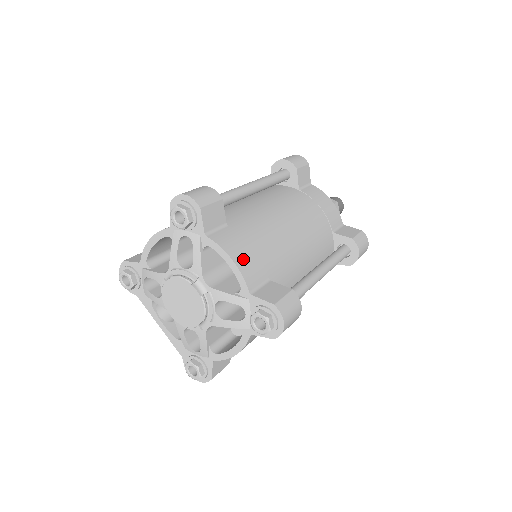
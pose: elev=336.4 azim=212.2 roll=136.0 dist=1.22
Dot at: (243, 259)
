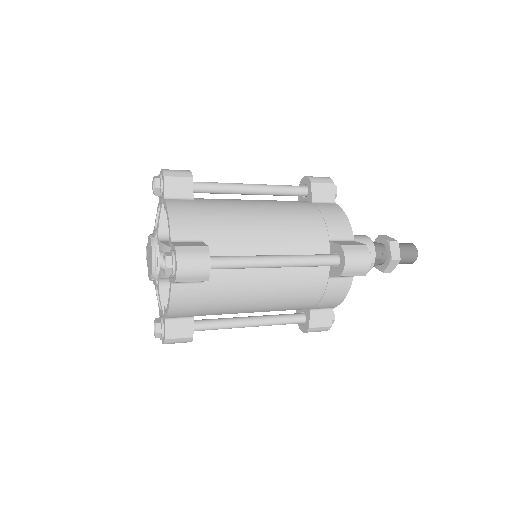
Dot at: (180, 217)
